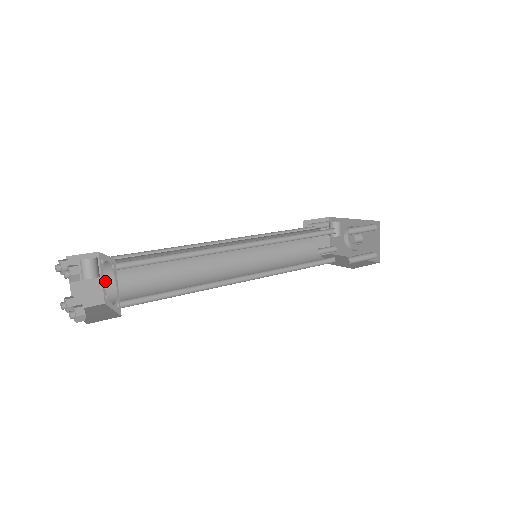
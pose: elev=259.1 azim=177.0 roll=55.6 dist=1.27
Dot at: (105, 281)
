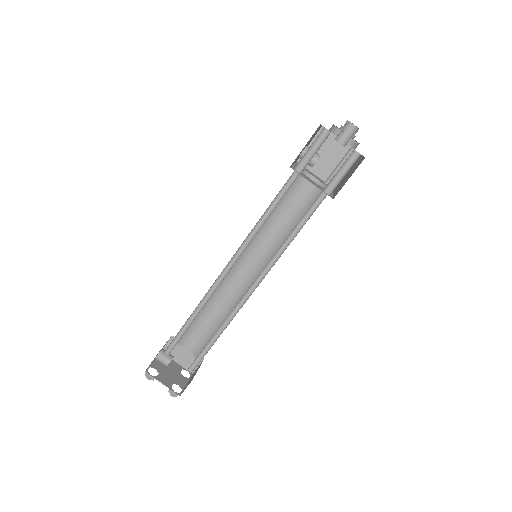
Dot at: (189, 349)
